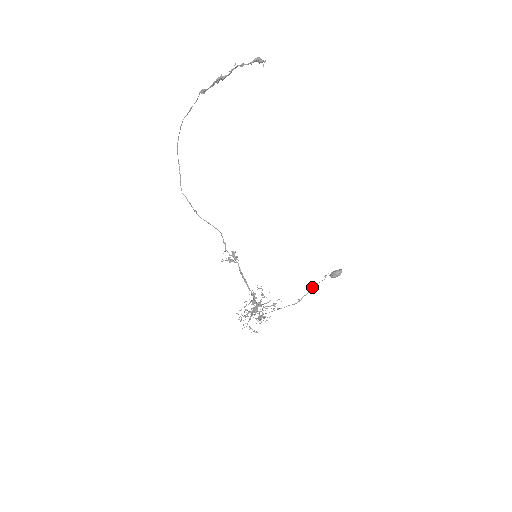
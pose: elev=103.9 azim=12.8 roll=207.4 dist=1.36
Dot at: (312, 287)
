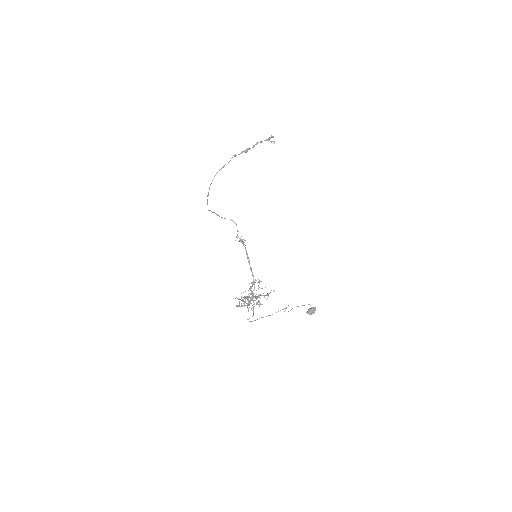
Dot at: occluded
